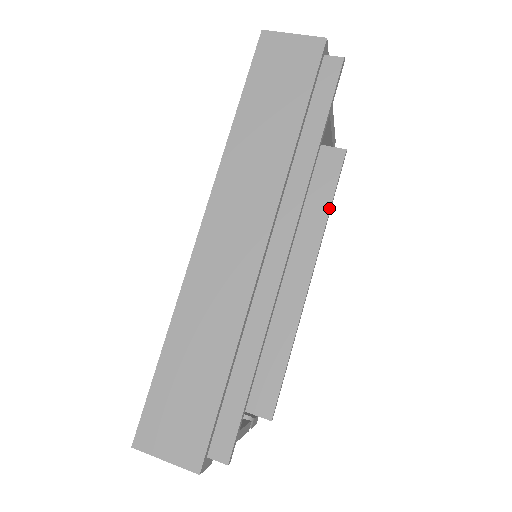
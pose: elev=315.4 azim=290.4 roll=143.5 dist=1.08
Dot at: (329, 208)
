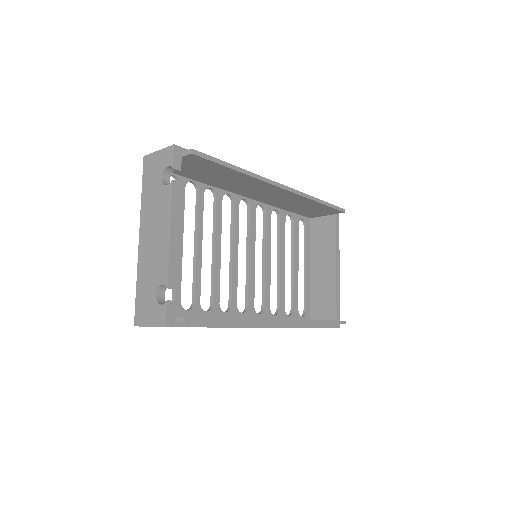
Dot at: (319, 320)
